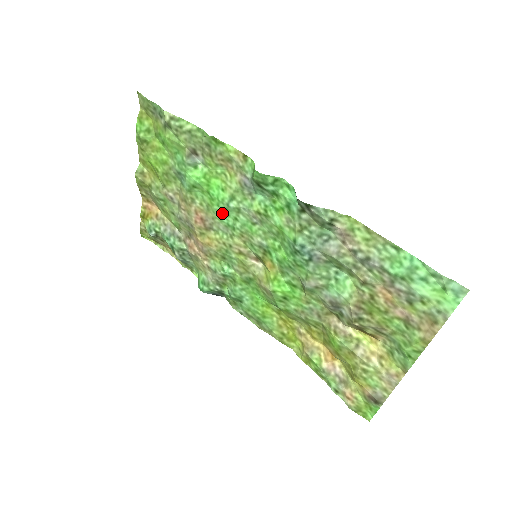
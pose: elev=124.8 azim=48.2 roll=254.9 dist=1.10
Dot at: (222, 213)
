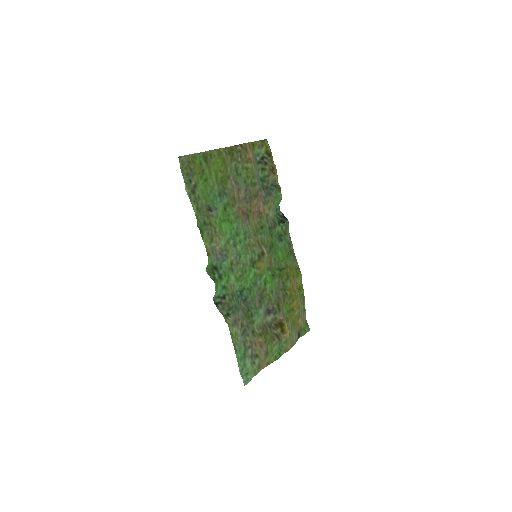
Dot at: (238, 230)
